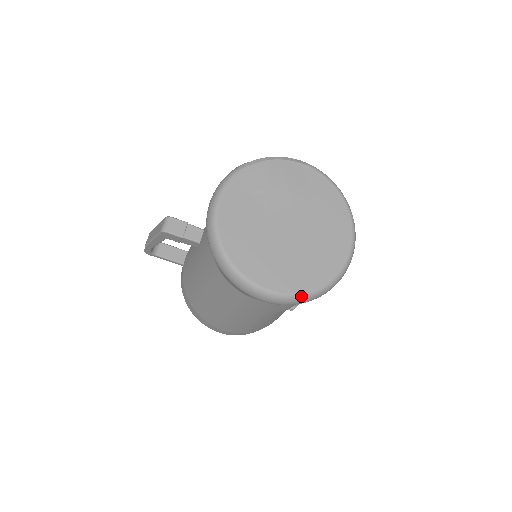
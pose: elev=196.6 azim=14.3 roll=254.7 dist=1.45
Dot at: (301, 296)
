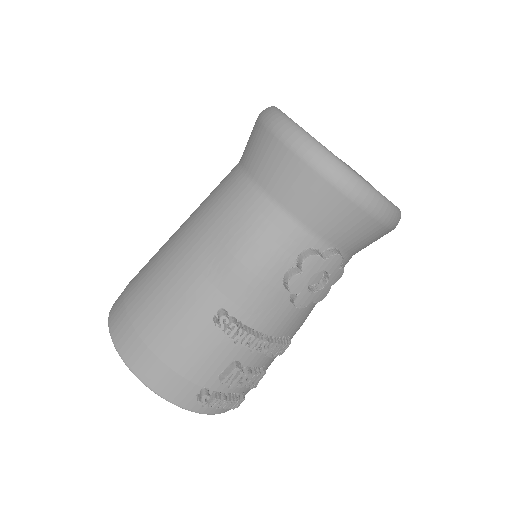
Dot at: (301, 130)
